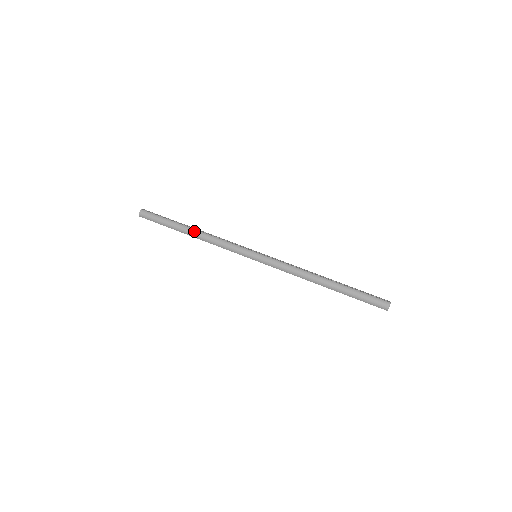
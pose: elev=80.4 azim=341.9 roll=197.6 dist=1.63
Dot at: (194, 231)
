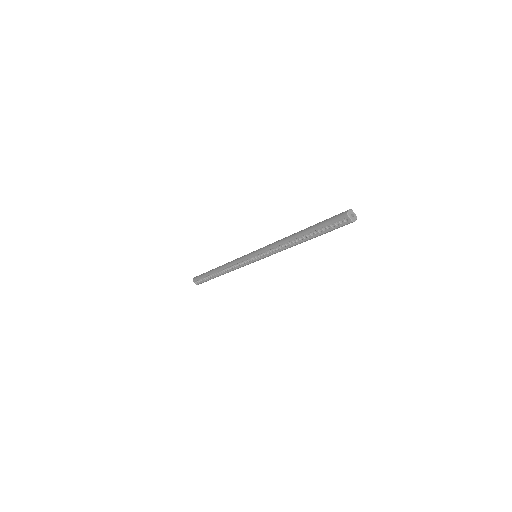
Dot at: occluded
